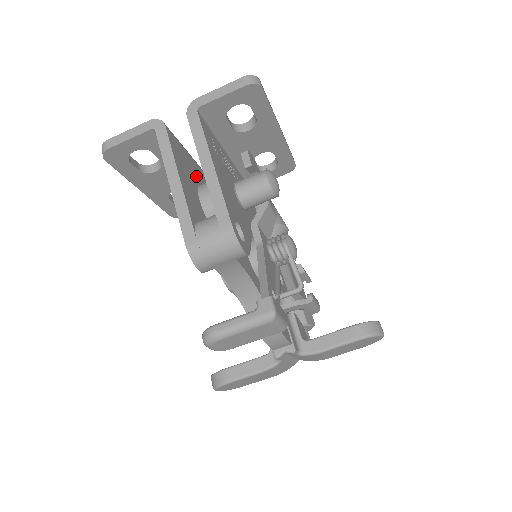
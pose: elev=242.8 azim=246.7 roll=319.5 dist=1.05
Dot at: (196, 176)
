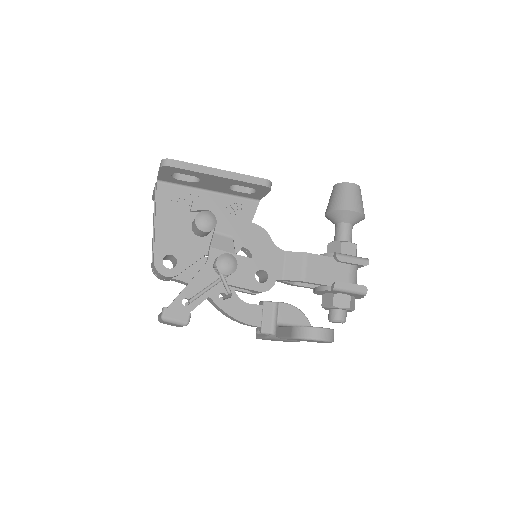
Dot at: occluded
